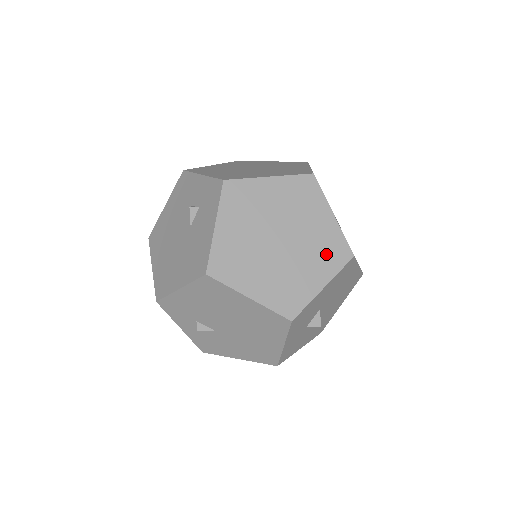
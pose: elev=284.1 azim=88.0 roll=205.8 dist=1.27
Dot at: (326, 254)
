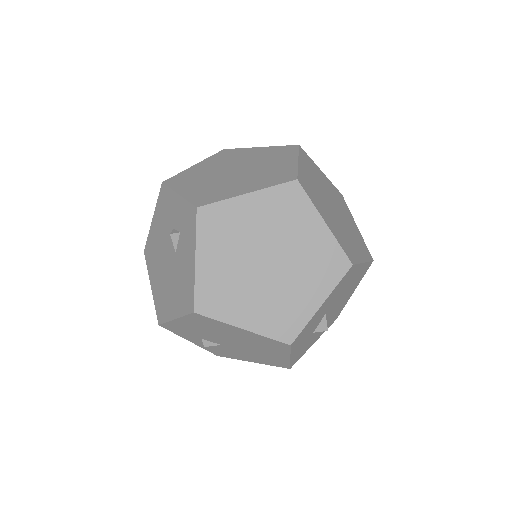
Dot at: (321, 268)
